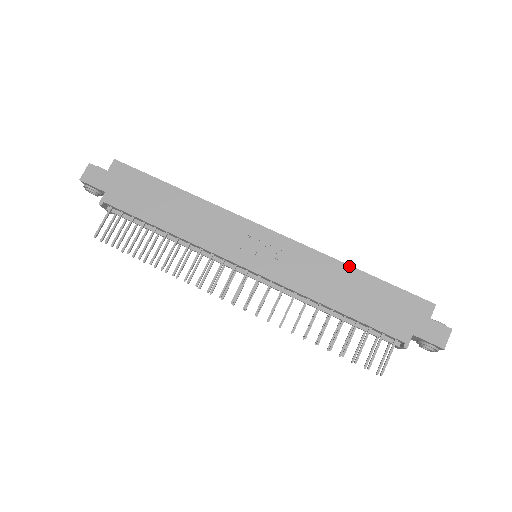
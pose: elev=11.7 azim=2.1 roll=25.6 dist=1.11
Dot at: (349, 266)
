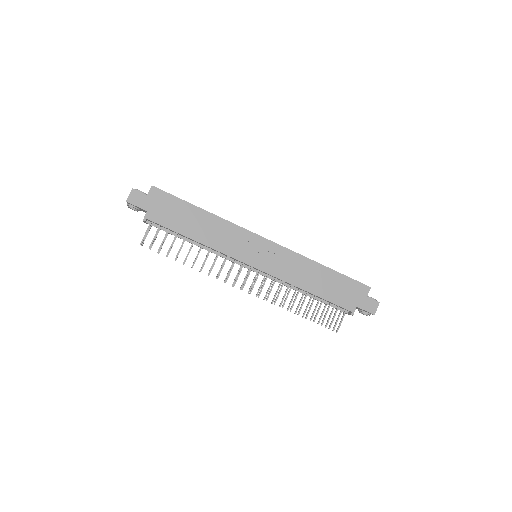
Dot at: (319, 264)
